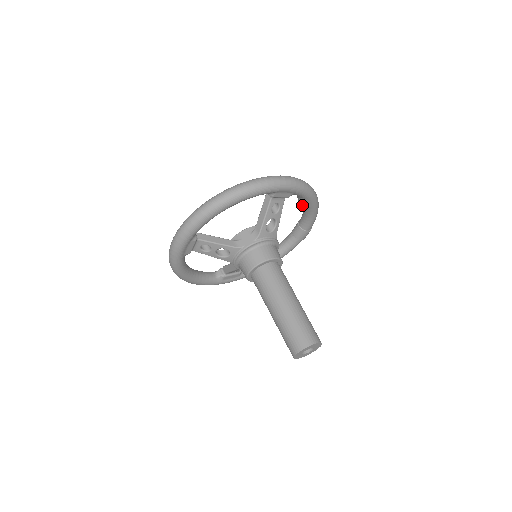
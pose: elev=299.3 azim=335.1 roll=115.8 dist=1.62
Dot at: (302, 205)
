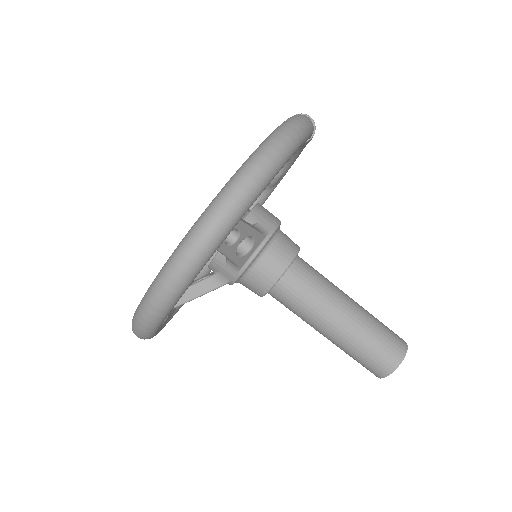
Dot at: occluded
